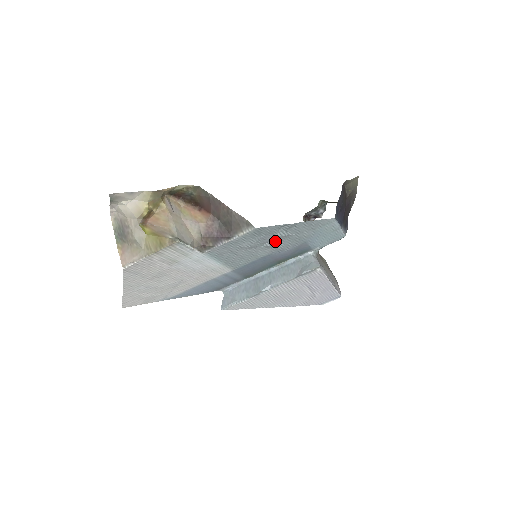
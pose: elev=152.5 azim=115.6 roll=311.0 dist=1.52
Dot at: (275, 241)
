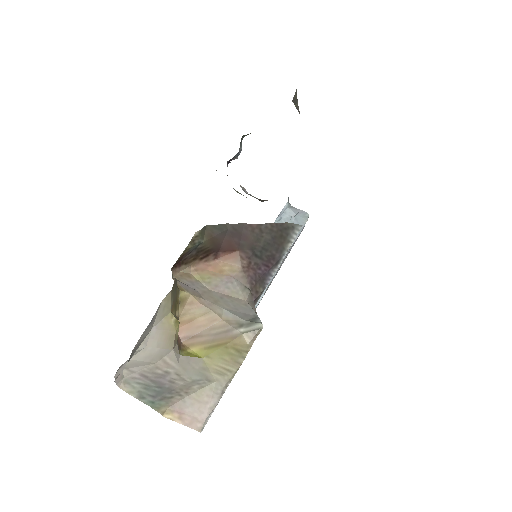
Dot at: occluded
